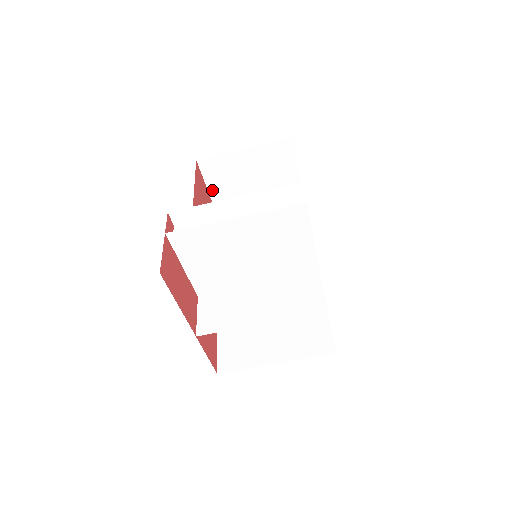
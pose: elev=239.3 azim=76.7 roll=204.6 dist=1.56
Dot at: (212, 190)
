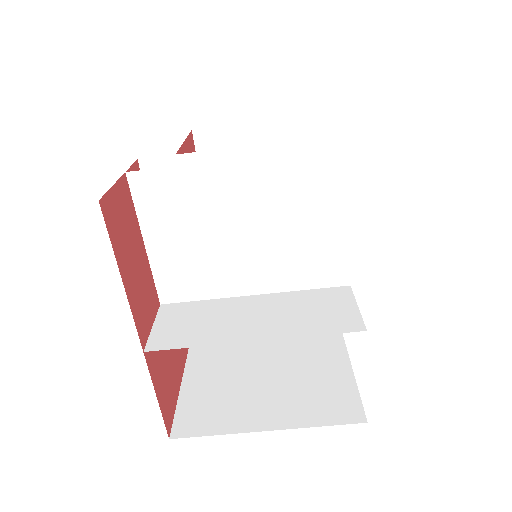
Dot at: occluded
